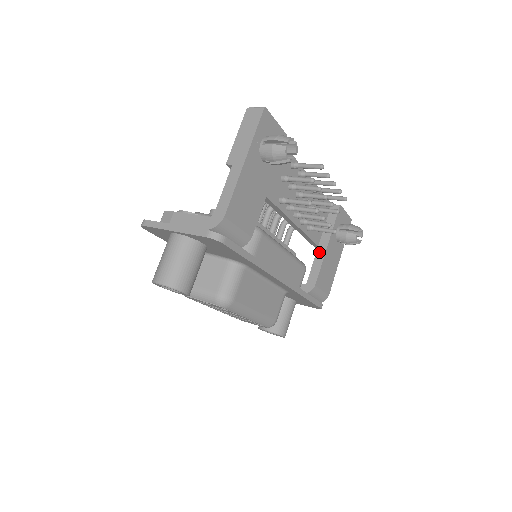
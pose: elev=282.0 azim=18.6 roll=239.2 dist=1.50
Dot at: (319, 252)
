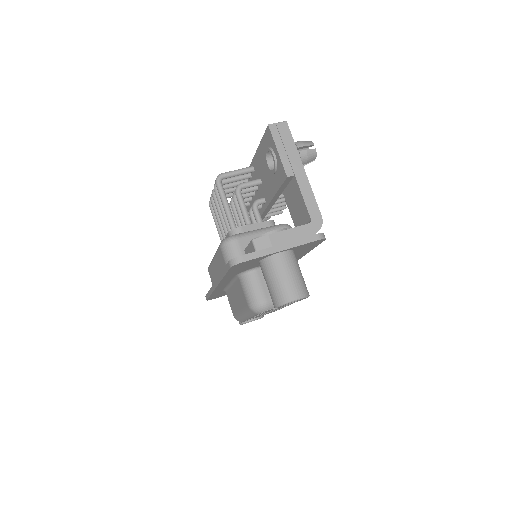
Dot at: occluded
